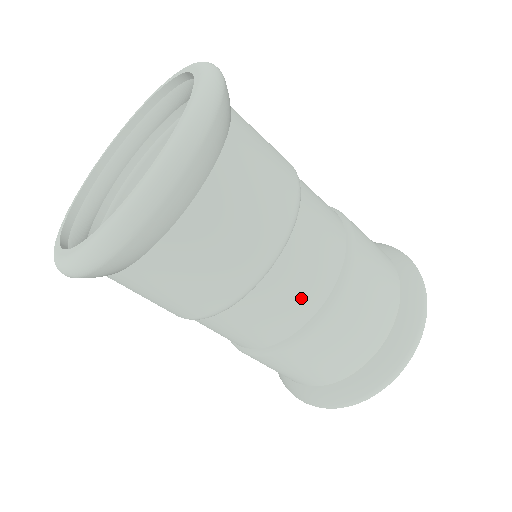
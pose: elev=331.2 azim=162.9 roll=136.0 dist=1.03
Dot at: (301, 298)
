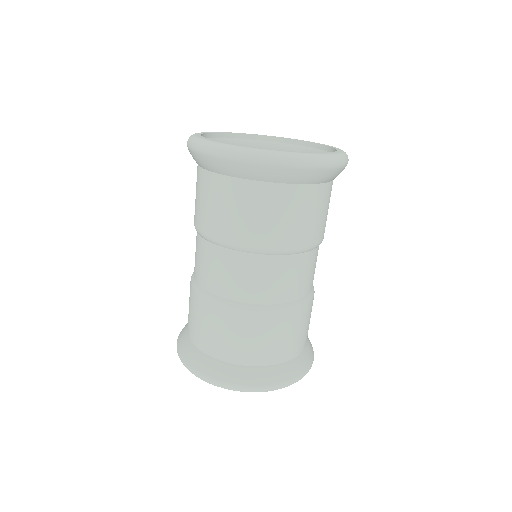
Dot at: (289, 286)
